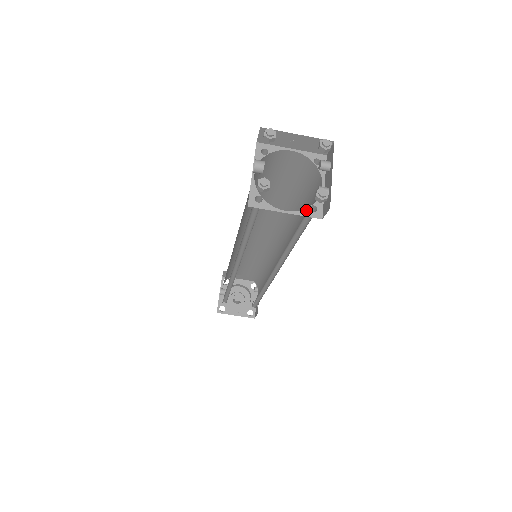
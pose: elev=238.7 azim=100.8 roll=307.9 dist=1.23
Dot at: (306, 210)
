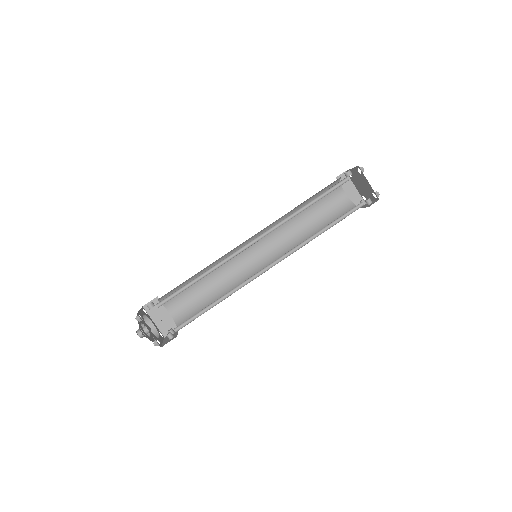
Dot at: occluded
